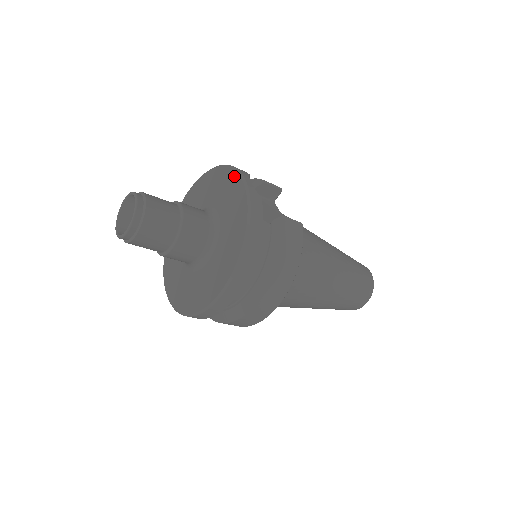
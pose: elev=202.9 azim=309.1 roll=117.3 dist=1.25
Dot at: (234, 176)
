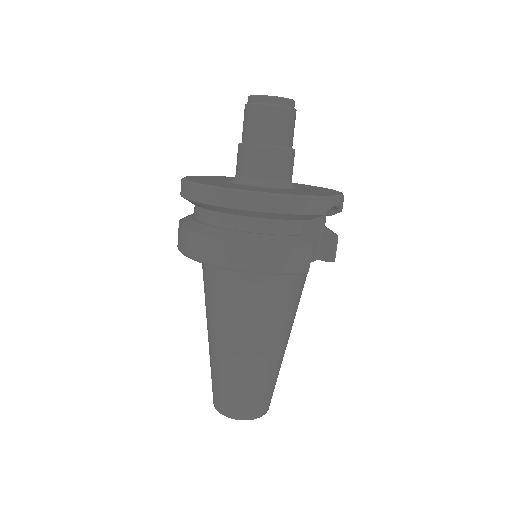
Dot at: (336, 193)
